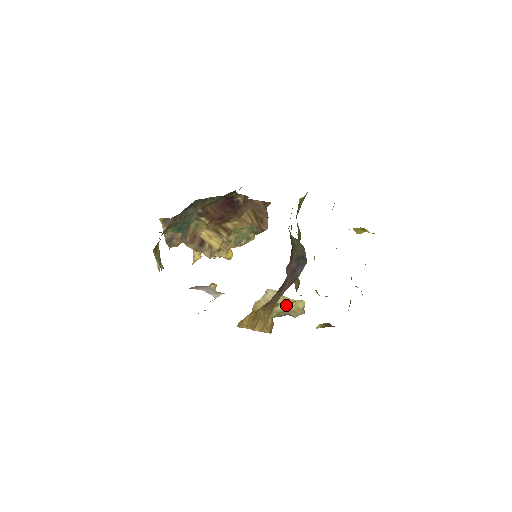
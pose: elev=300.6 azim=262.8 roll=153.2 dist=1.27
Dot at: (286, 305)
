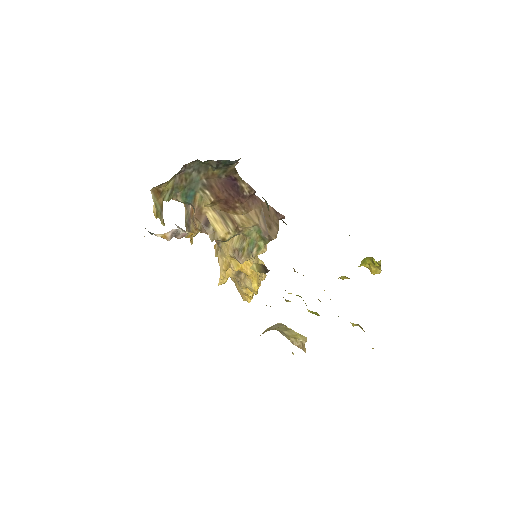
Dot at: (283, 329)
